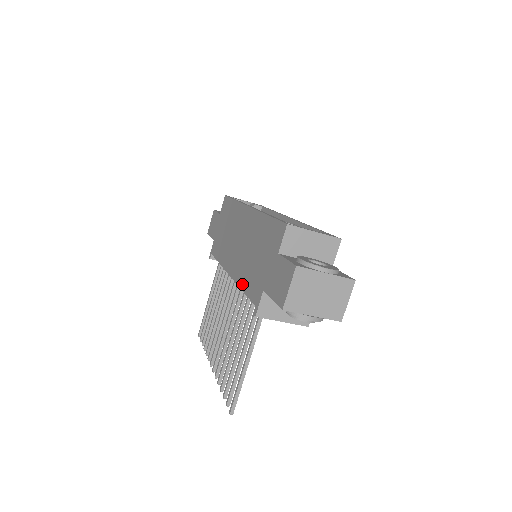
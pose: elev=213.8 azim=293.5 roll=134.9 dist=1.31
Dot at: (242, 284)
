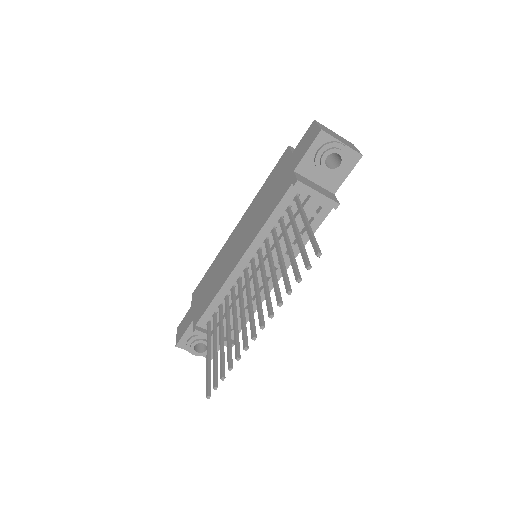
Dot at: (264, 220)
